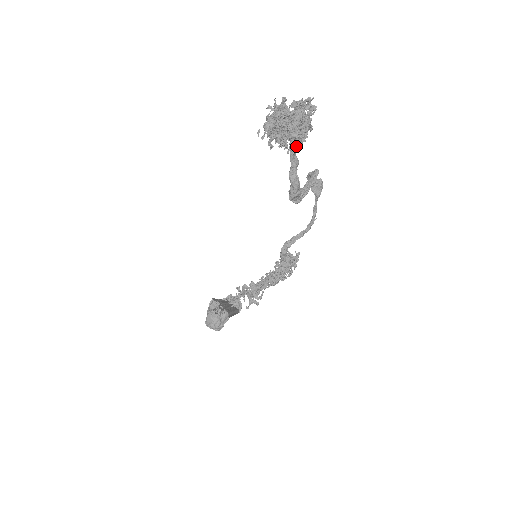
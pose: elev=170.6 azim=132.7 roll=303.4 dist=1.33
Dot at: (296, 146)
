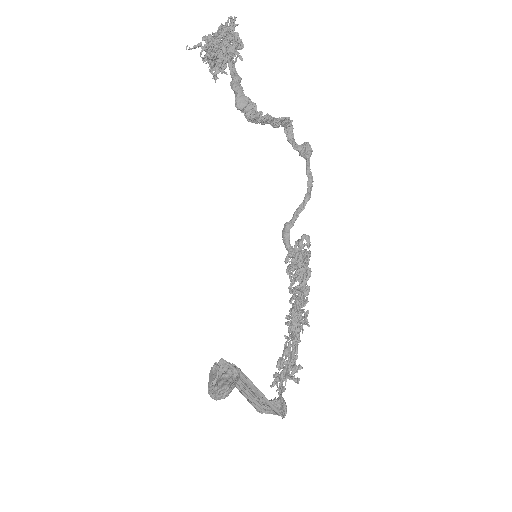
Dot at: (230, 58)
